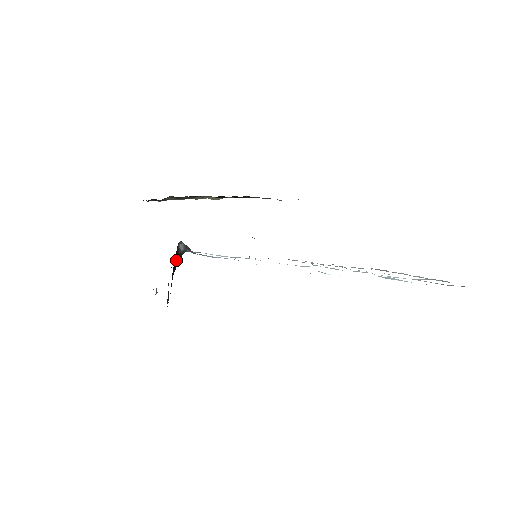
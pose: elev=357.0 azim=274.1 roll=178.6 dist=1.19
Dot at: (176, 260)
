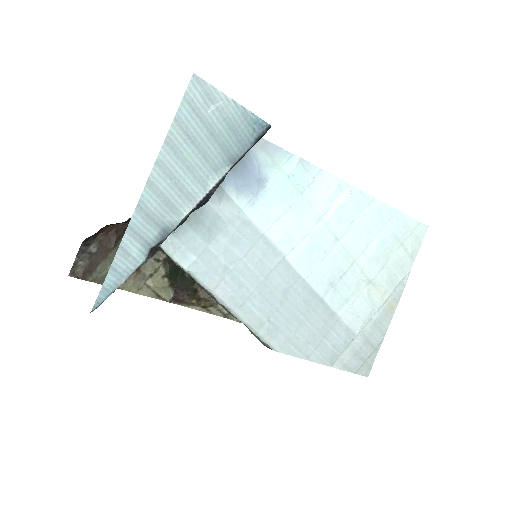
Dot at: occluded
